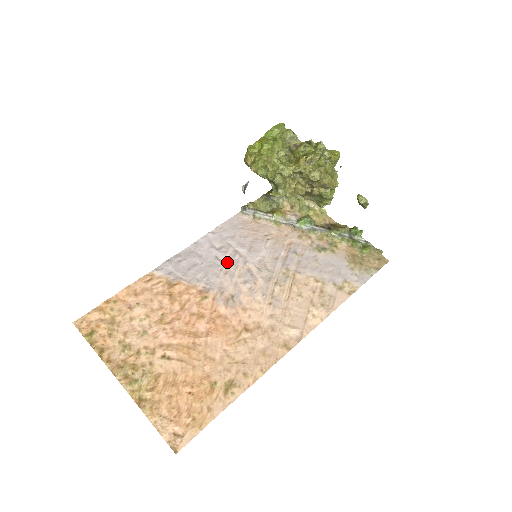
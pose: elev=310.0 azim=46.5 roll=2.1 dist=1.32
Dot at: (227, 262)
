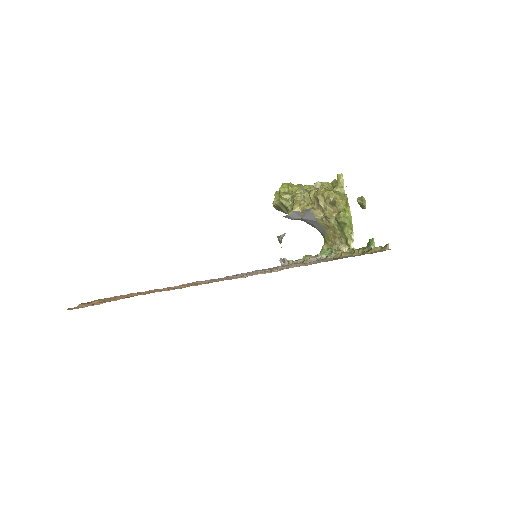
Dot at: (239, 275)
